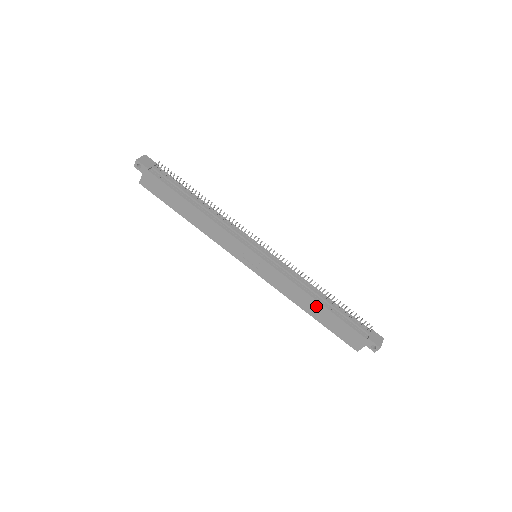
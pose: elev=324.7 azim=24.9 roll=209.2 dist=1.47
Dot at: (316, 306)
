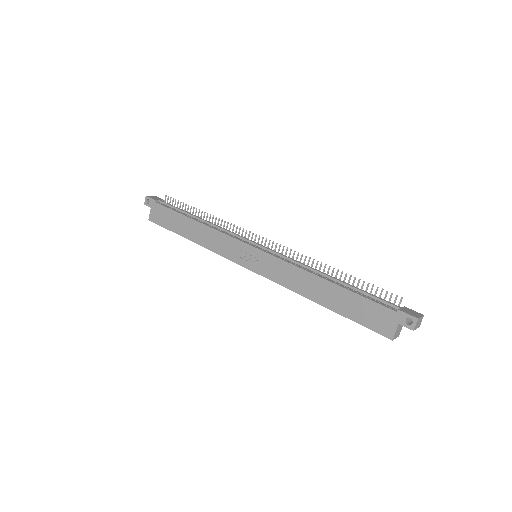
Dot at: (326, 288)
